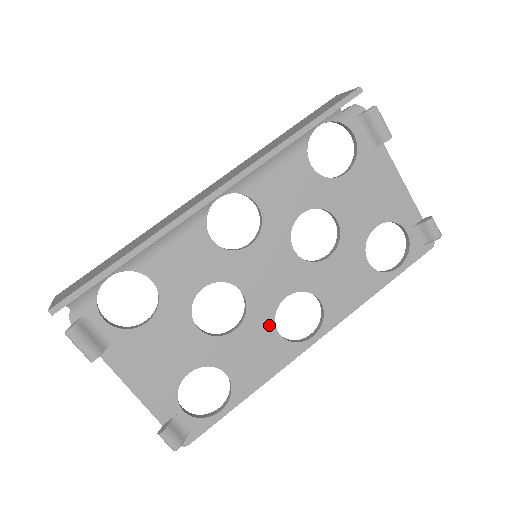
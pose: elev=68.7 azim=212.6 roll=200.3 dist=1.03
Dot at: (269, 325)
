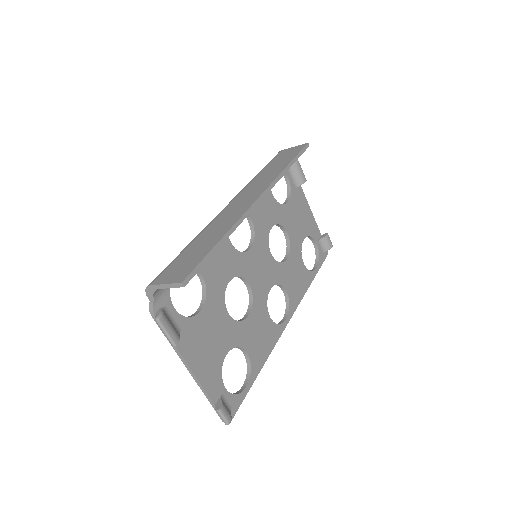
Dot at: (265, 311)
